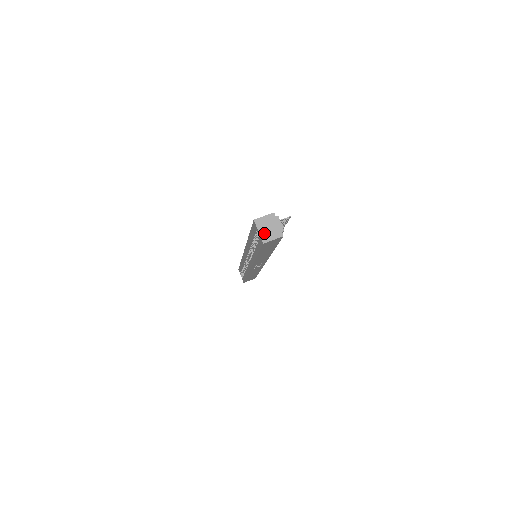
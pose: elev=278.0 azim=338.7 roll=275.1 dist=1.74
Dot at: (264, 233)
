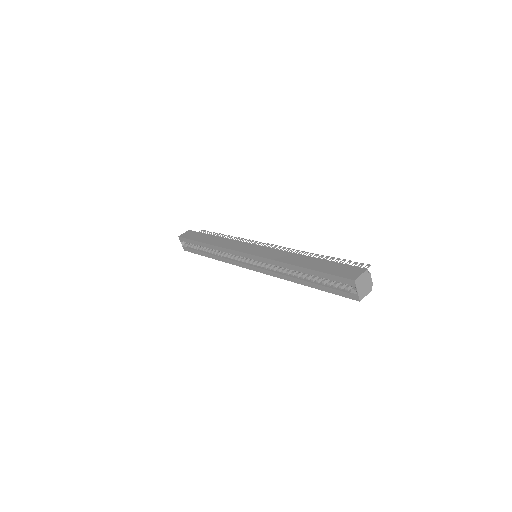
Dot at: (361, 291)
